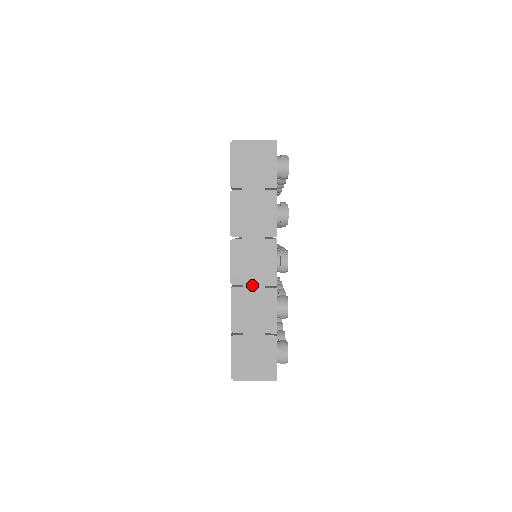
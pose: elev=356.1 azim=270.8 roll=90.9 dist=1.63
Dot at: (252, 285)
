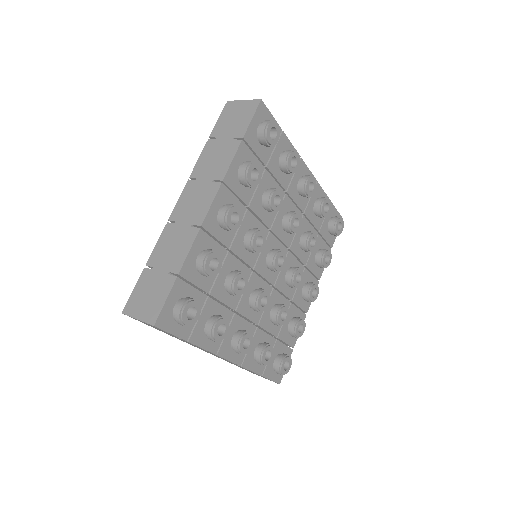
Dot at: (182, 222)
